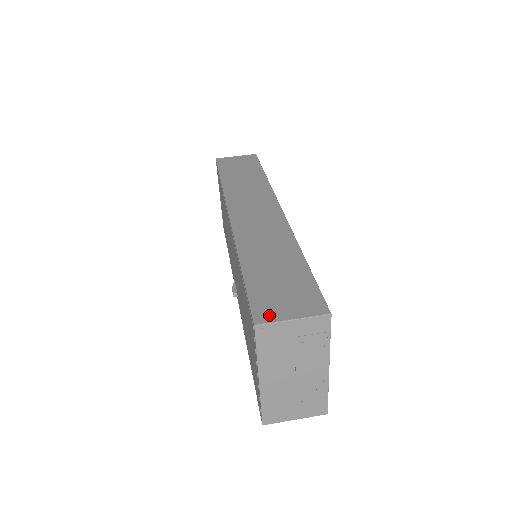
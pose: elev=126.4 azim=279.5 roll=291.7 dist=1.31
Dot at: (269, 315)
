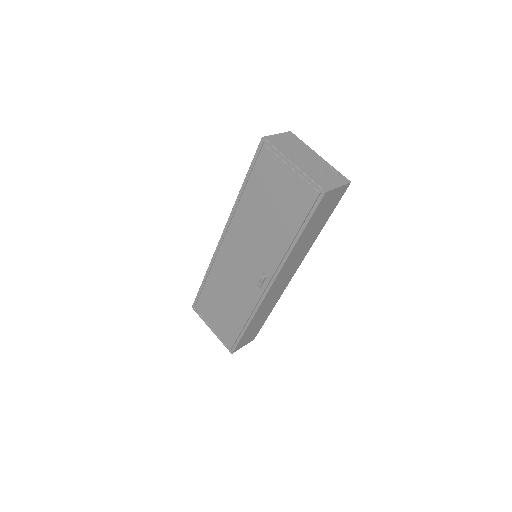
Dot at: occluded
